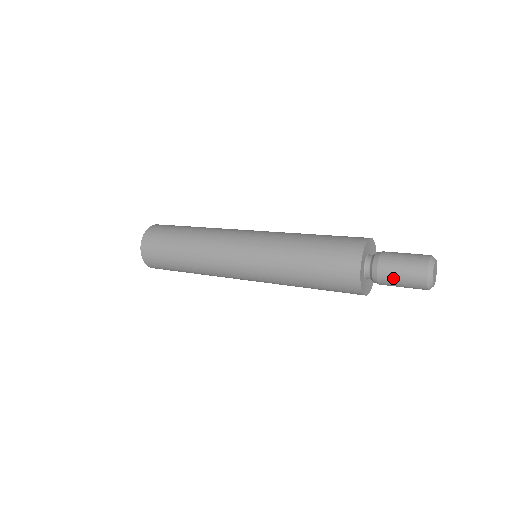
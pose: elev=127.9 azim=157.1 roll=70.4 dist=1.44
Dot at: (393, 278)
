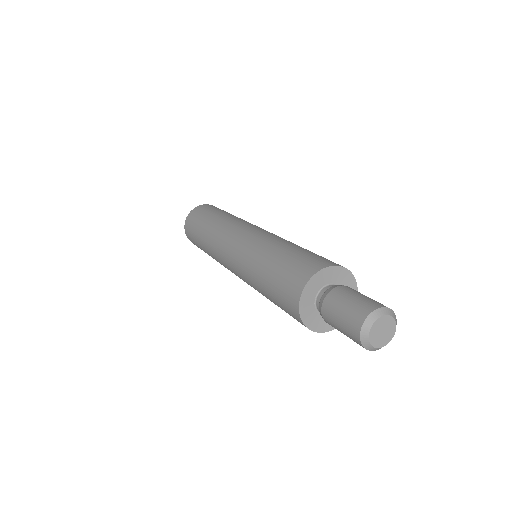
Dot at: (333, 319)
